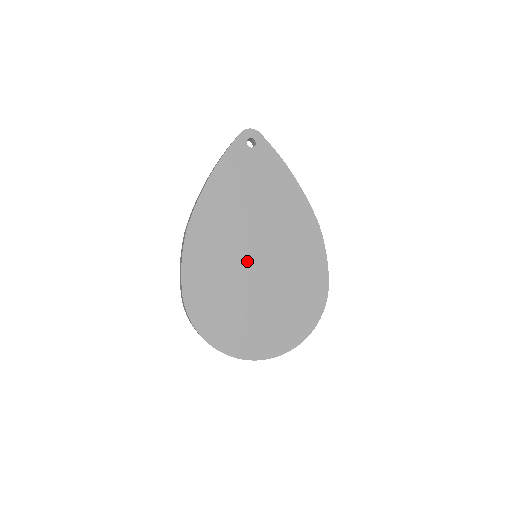
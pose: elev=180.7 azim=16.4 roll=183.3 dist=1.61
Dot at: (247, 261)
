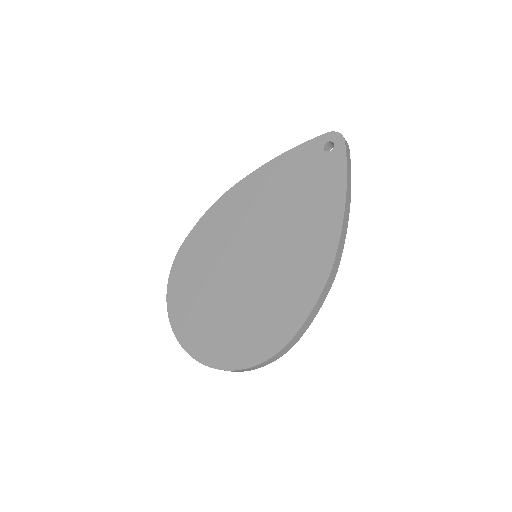
Dot at: (242, 252)
